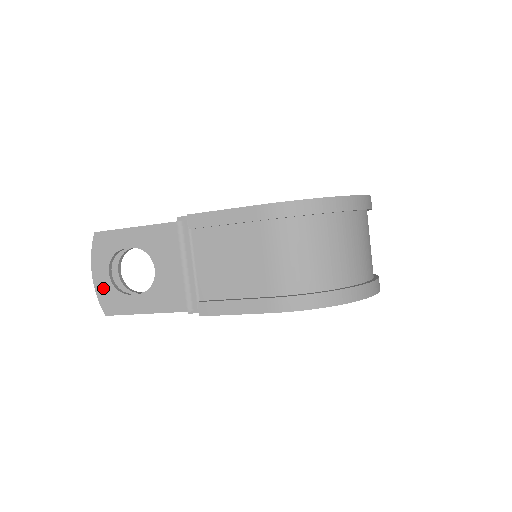
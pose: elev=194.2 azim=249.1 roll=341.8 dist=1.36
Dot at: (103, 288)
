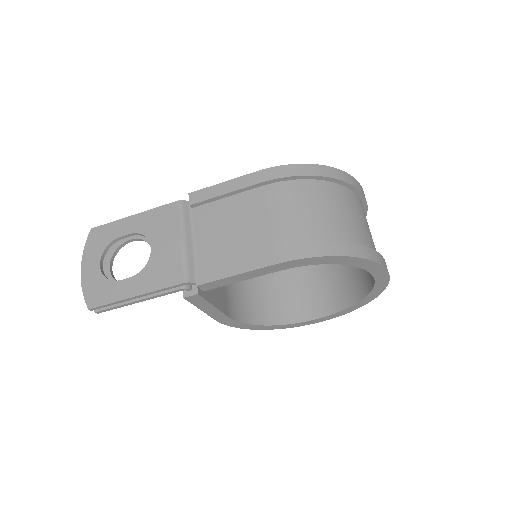
Dot at: (91, 280)
